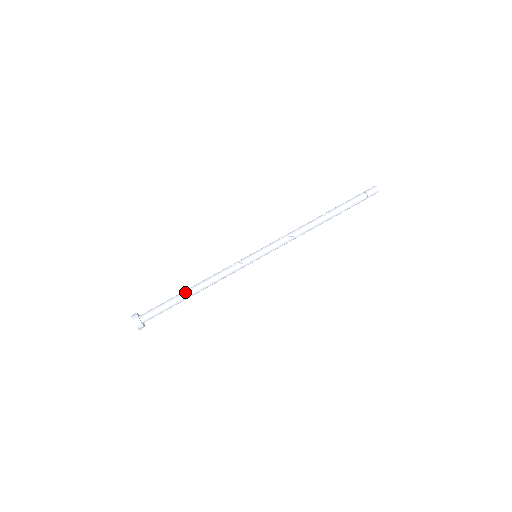
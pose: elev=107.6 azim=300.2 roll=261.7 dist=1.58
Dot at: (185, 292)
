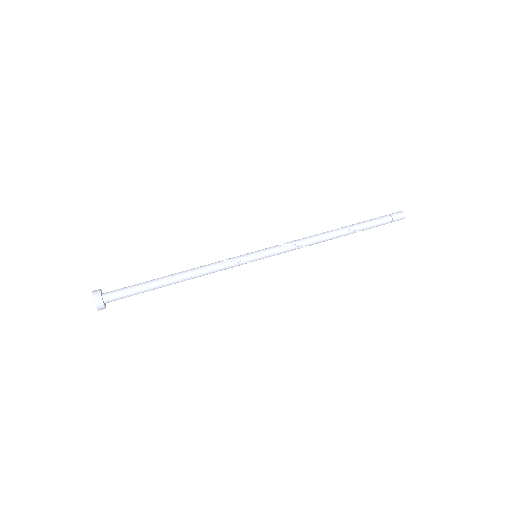
Dot at: (165, 280)
